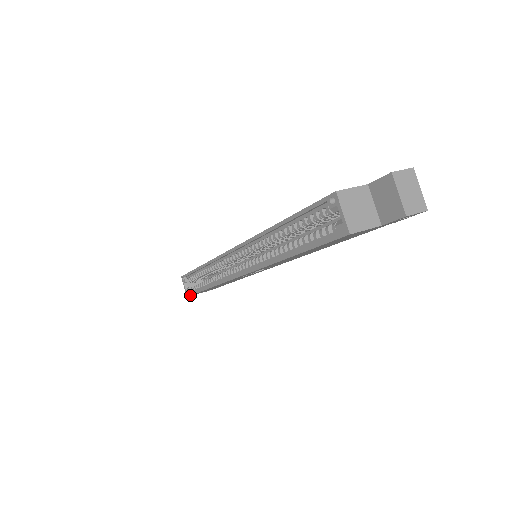
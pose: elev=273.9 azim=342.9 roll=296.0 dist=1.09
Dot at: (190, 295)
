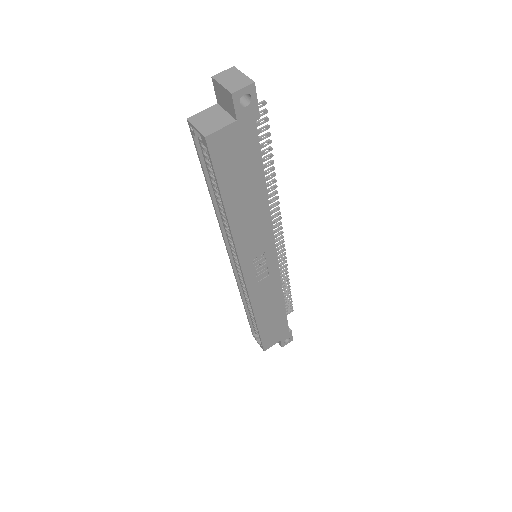
Dot at: (262, 346)
